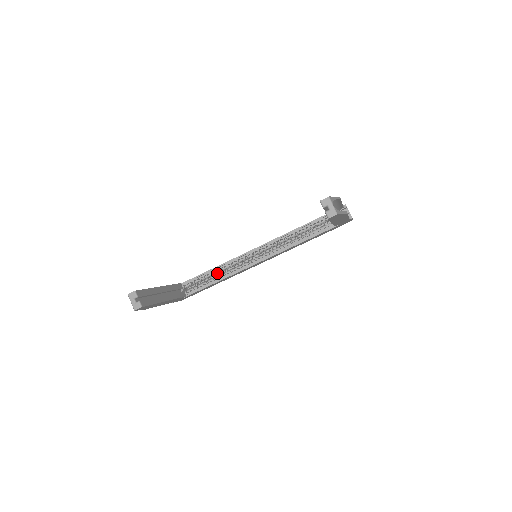
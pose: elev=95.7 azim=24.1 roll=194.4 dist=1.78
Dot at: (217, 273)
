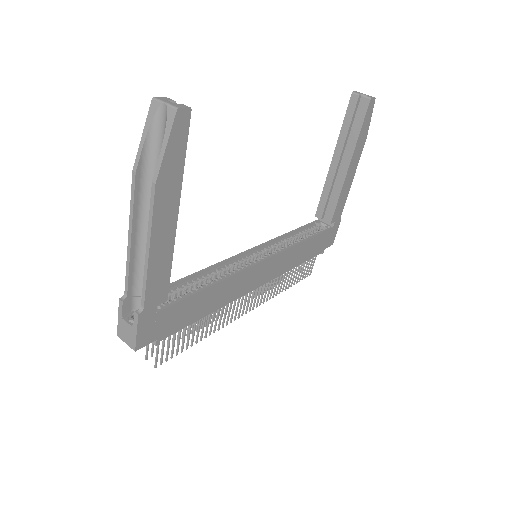
Dot at: (204, 282)
